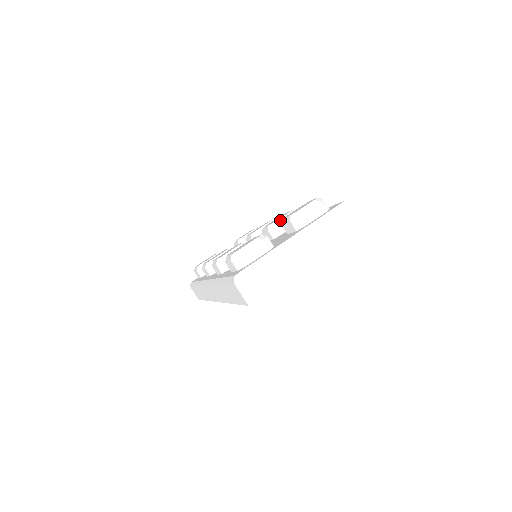
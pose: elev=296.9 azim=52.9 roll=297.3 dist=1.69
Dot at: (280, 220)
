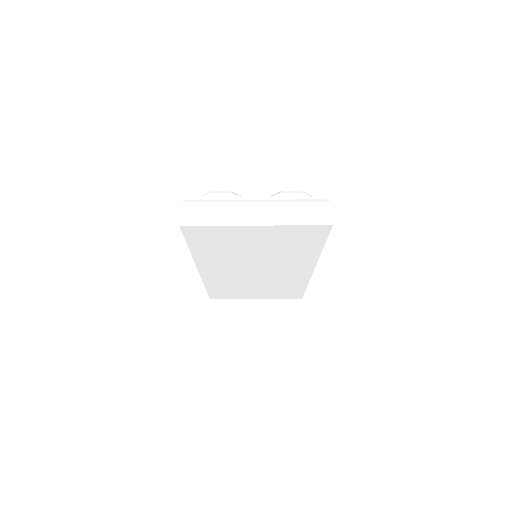
Dot at: occluded
